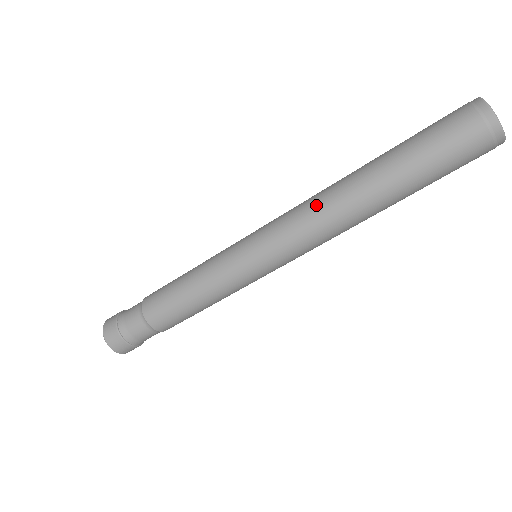
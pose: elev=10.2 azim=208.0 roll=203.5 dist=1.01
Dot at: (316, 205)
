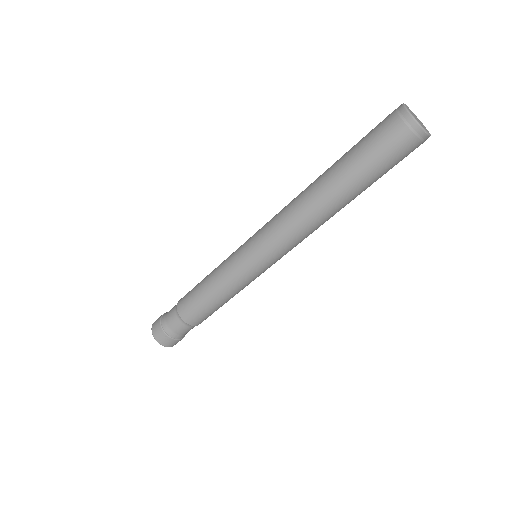
Dot at: (300, 223)
